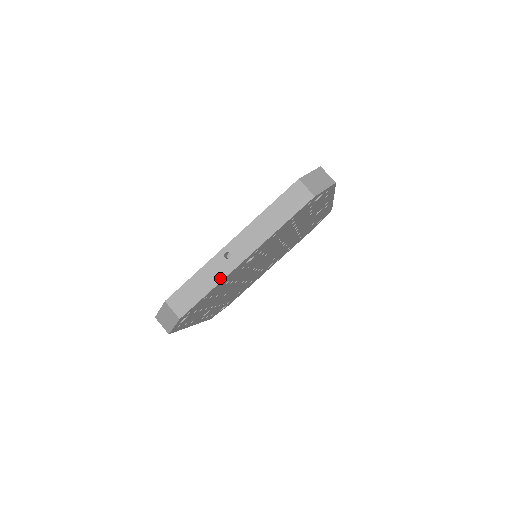
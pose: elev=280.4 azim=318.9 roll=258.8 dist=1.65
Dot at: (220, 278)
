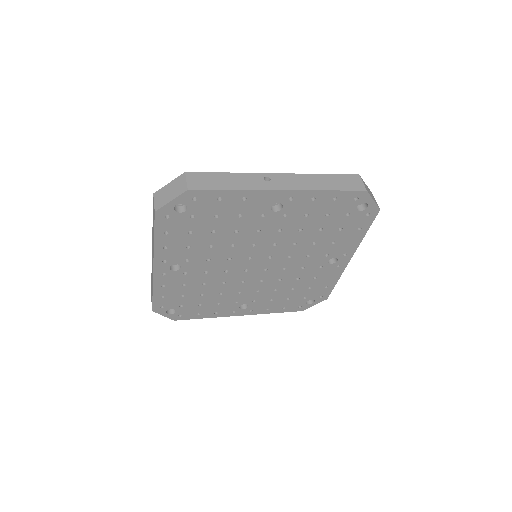
Dot at: (249, 187)
